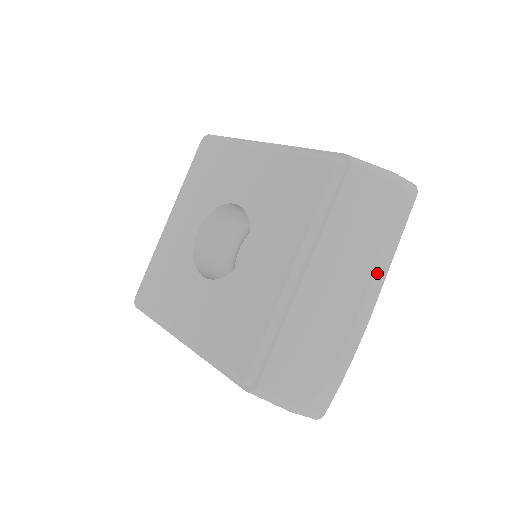
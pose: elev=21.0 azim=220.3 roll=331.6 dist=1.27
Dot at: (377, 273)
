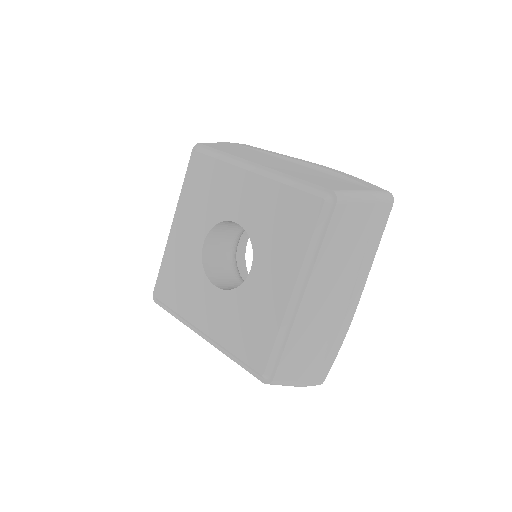
Dot at: (361, 275)
